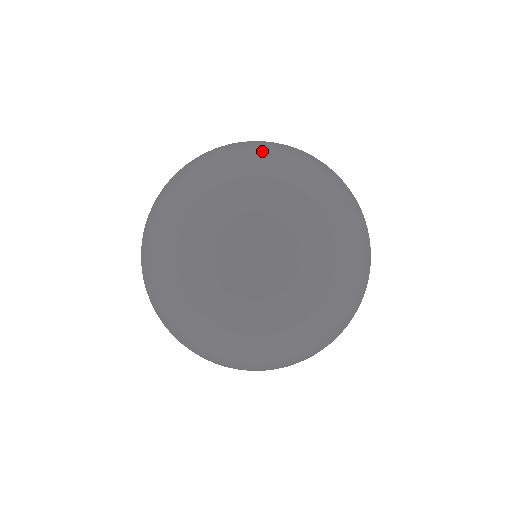
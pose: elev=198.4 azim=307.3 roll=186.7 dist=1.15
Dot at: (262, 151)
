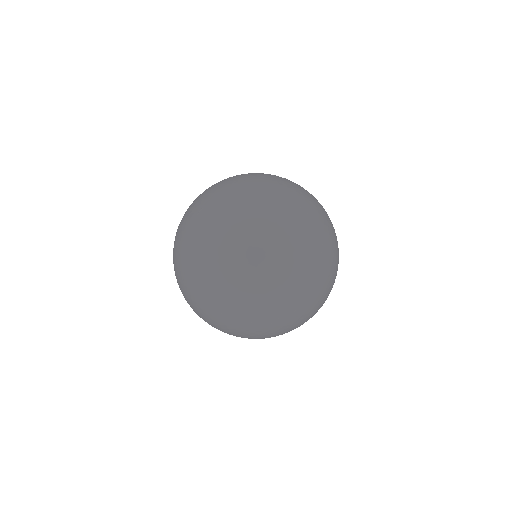
Dot at: occluded
